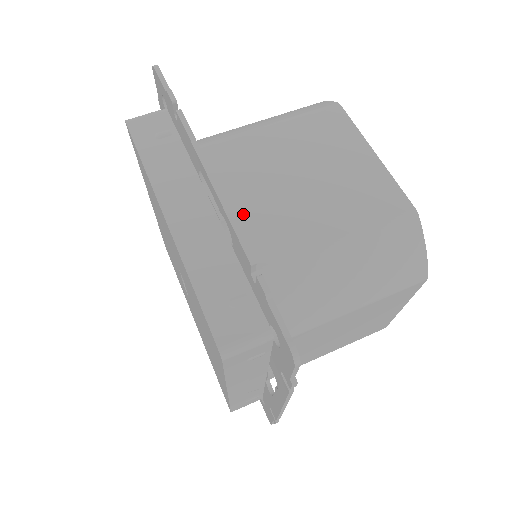
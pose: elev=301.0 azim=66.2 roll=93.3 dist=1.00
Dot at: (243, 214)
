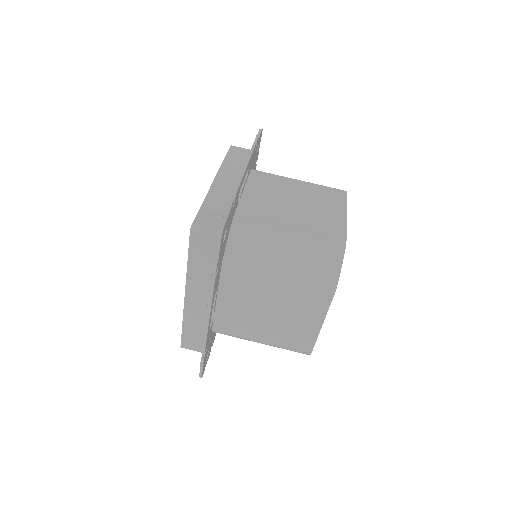
Dot at: (227, 309)
